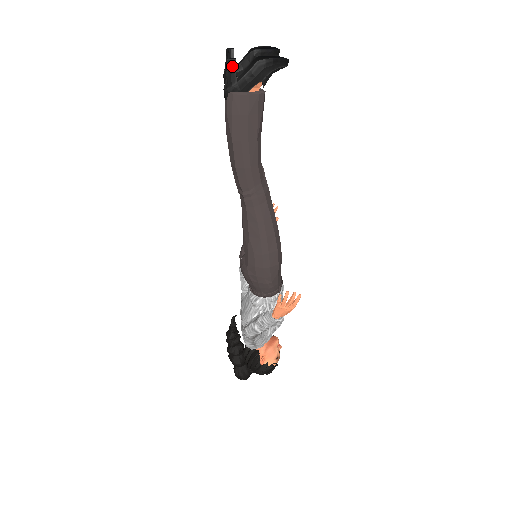
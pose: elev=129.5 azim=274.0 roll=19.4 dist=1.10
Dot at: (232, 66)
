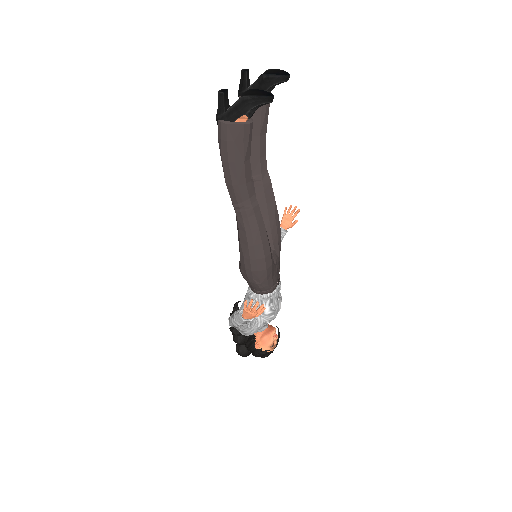
Dot at: (221, 98)
